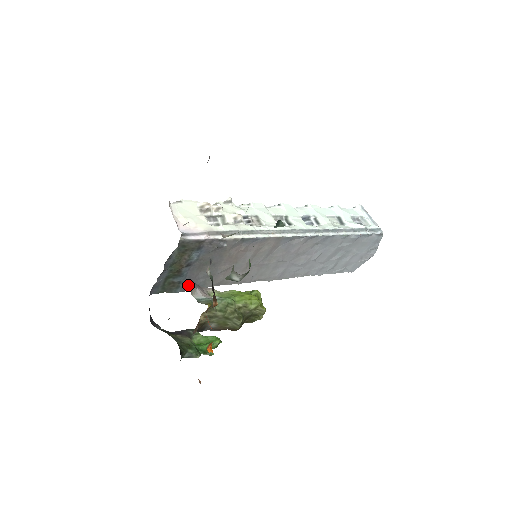
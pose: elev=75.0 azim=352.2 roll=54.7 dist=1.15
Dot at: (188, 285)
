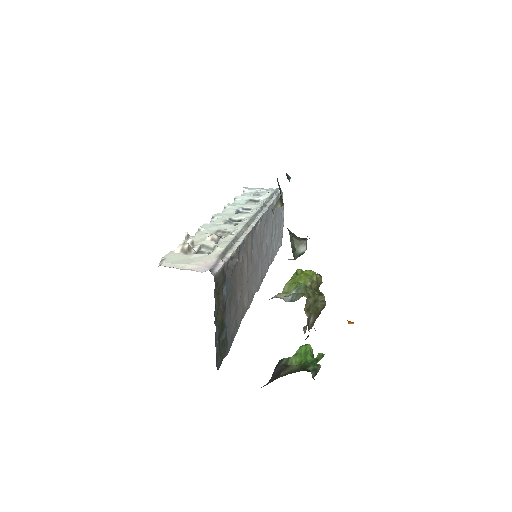
Dot at: (230, 336)
